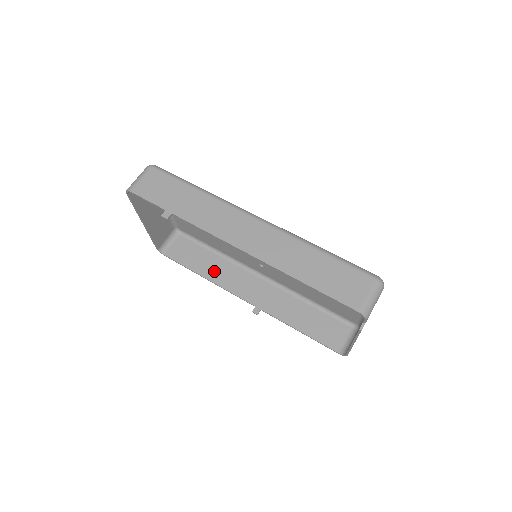
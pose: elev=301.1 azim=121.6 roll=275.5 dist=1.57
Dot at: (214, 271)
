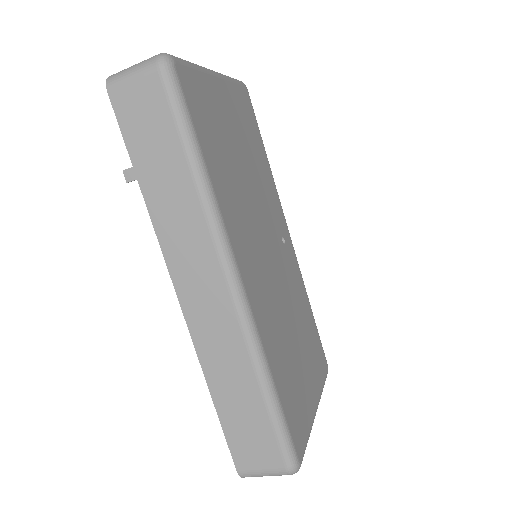
Dot at: occluded
